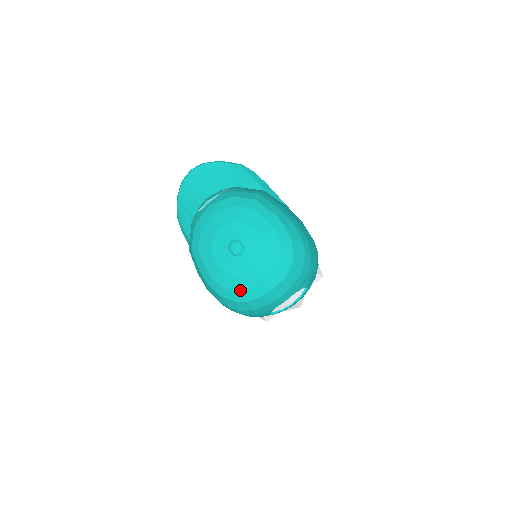
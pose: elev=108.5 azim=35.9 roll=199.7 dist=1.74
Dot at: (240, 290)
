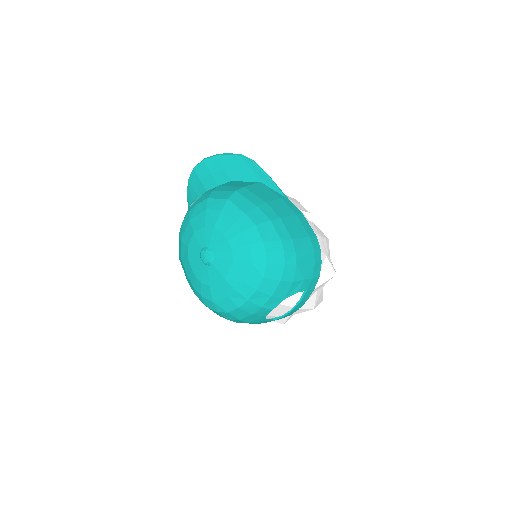
Dot at: (217, 300)
